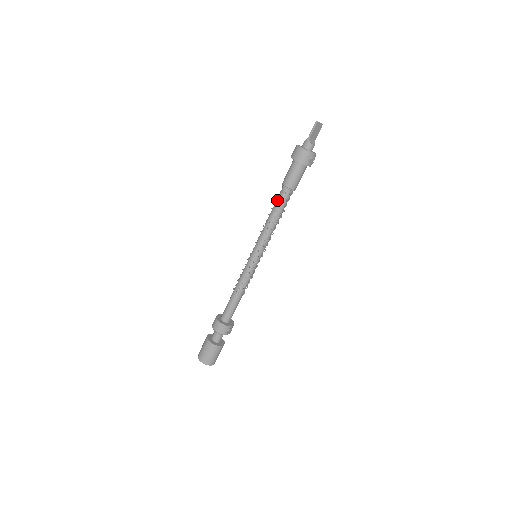
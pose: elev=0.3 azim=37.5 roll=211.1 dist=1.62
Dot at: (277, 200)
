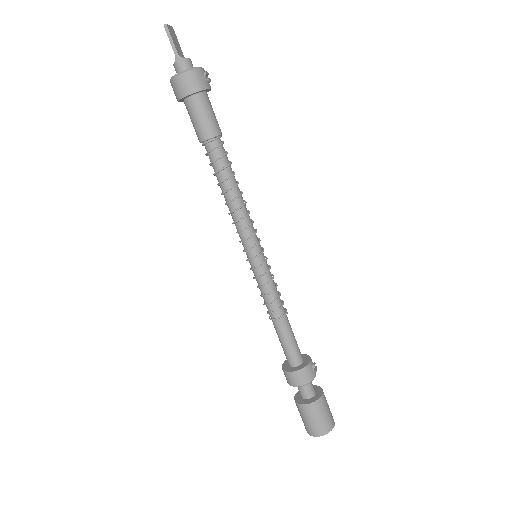
Dot at: (215, 166)
